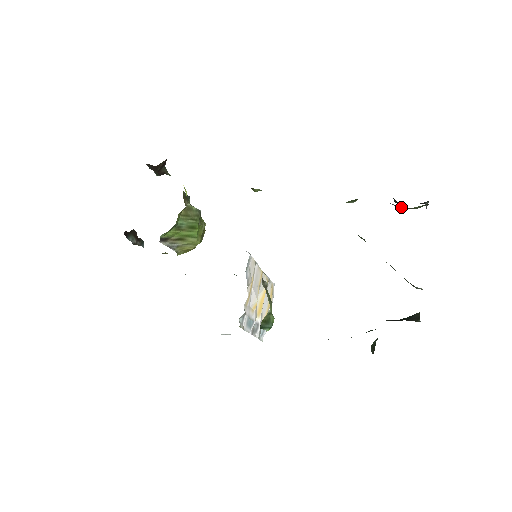
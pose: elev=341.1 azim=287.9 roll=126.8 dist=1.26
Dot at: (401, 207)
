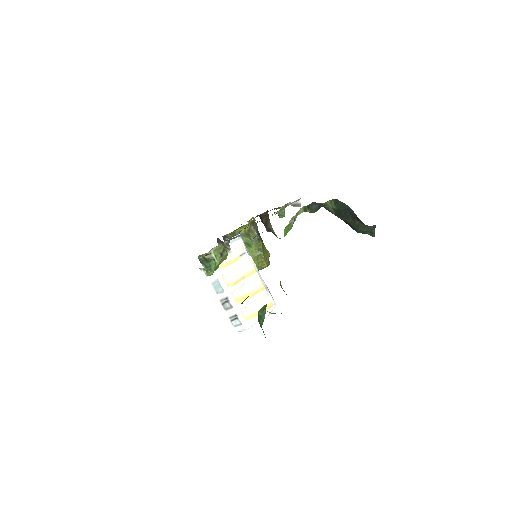
Dot at: (324, 206)
